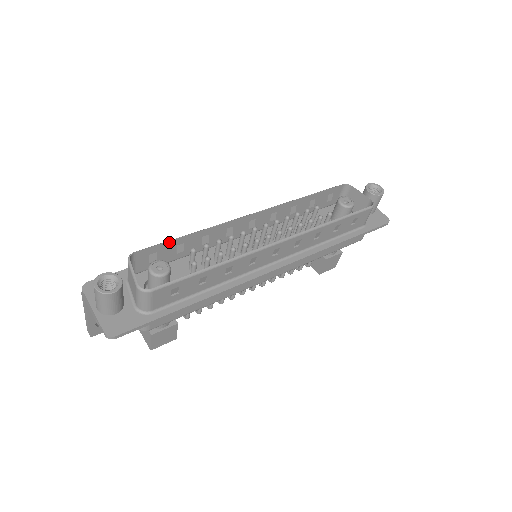
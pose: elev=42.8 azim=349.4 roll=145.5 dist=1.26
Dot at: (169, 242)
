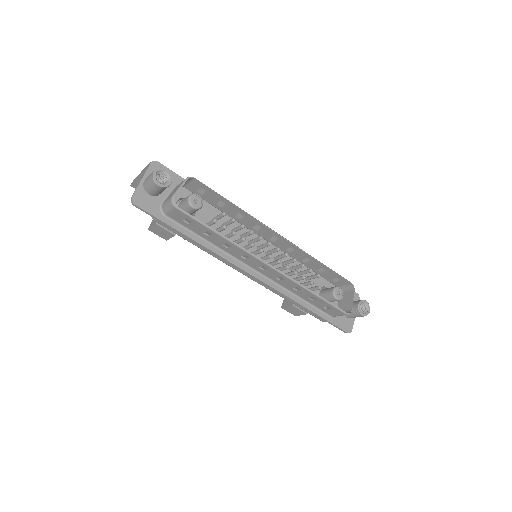
Dot at: (218, 195)
